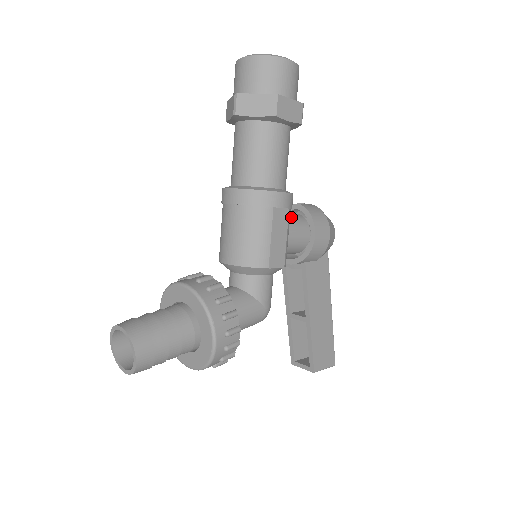
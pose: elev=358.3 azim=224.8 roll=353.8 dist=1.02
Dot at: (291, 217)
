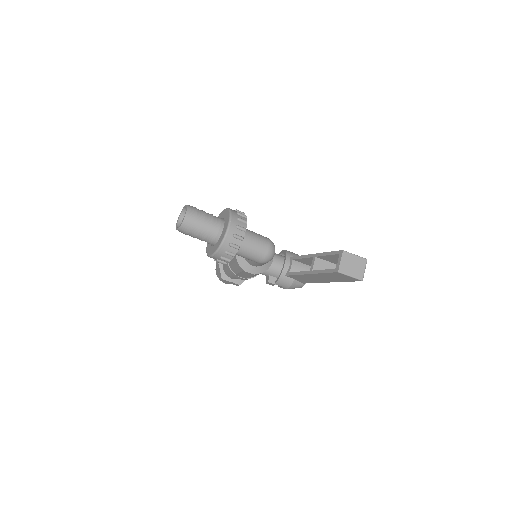
Dot at: occluded
